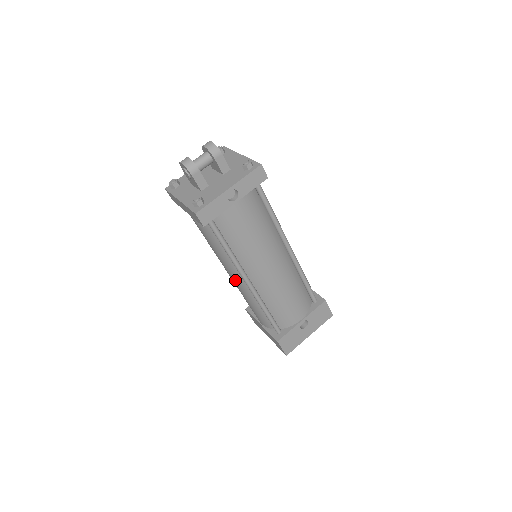
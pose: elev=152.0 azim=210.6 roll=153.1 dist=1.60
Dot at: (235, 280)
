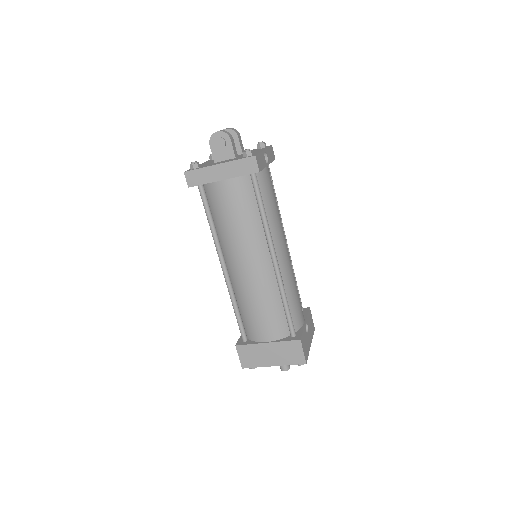
Dot at: (255, 269)
